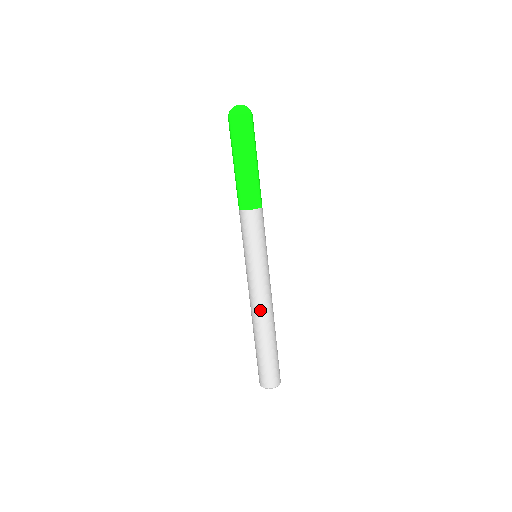
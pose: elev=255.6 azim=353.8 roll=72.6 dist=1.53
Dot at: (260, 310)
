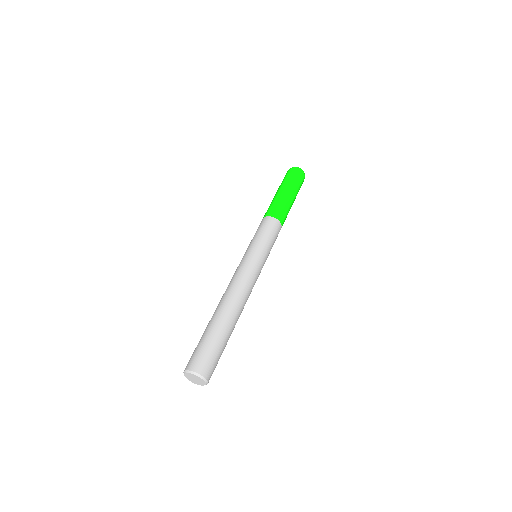
Dot at: (228, 289)
